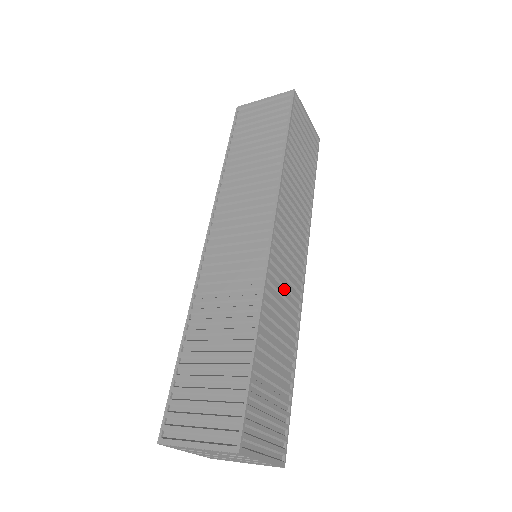
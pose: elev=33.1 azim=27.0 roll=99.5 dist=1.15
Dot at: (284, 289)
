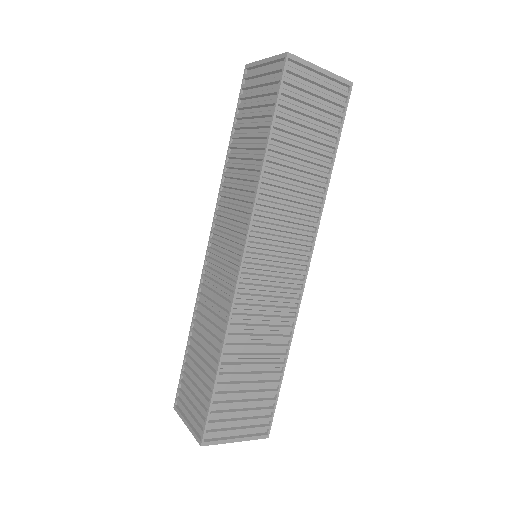
Dot at: (268, 301)
